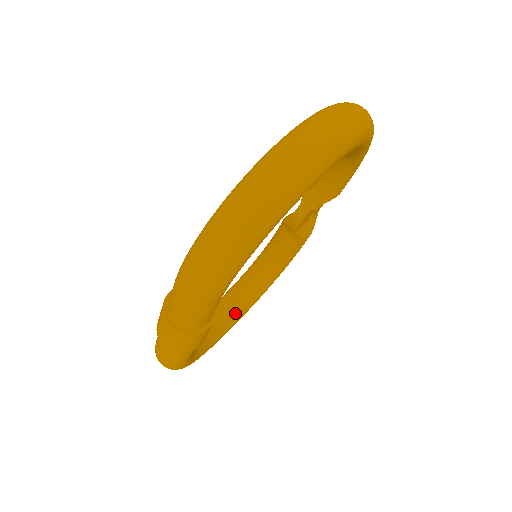
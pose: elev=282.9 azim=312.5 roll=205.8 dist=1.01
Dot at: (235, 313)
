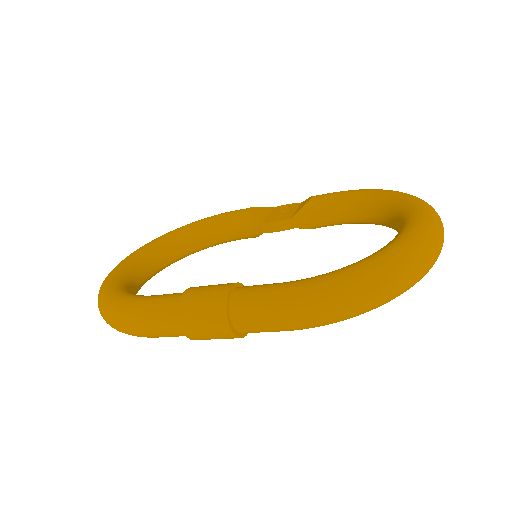
Dot at: (154, 272)
